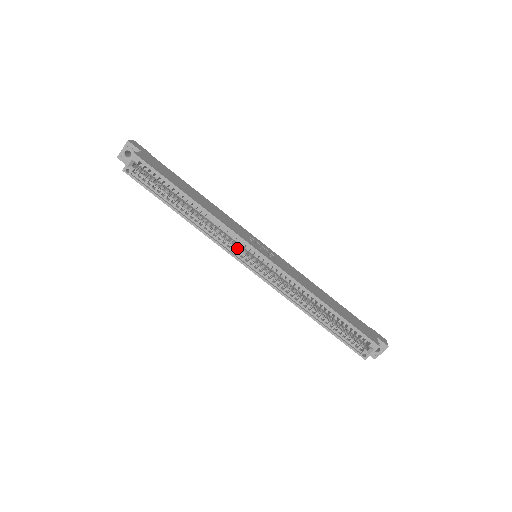
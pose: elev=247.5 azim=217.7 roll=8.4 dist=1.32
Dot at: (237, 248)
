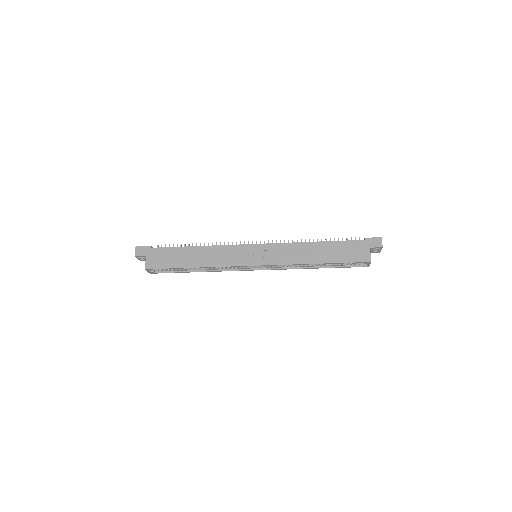
Dot at: occluded
